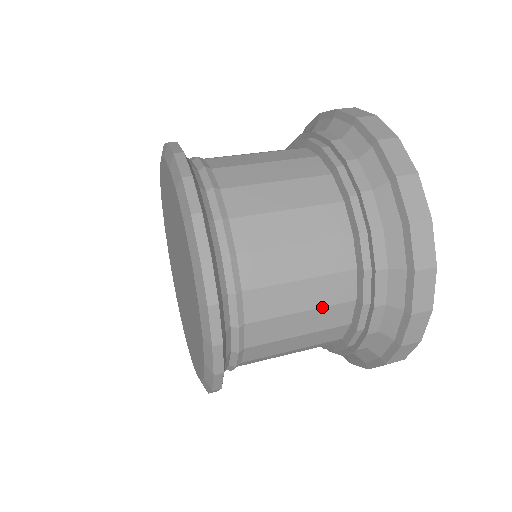
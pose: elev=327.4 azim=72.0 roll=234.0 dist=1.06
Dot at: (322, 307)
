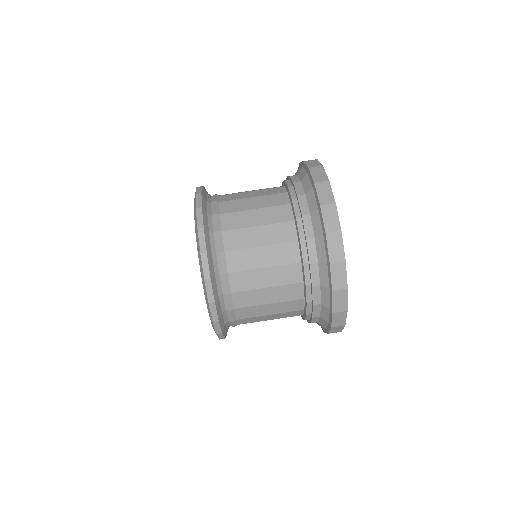
Dot at: occluded
